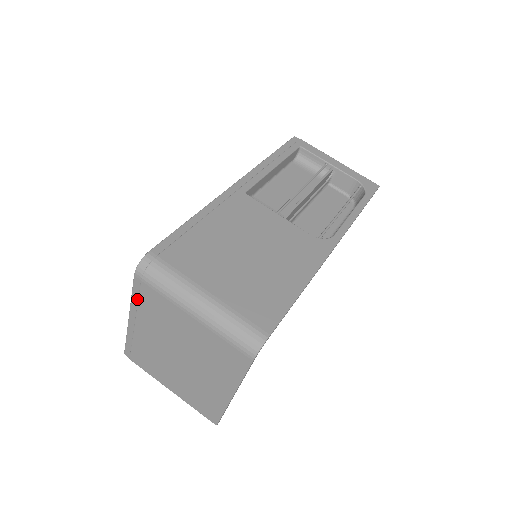
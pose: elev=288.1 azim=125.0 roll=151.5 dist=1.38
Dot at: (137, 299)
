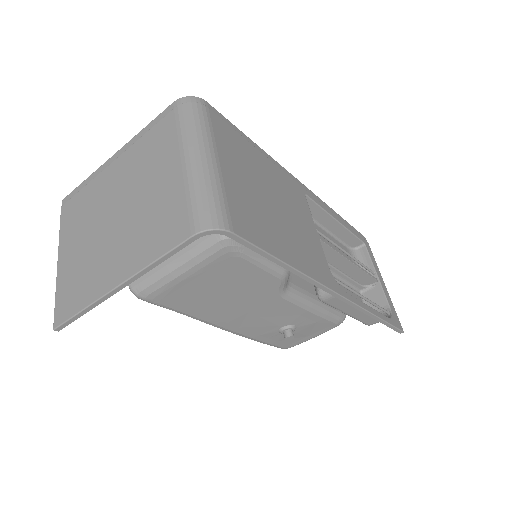
Dot at: (147, 131)
